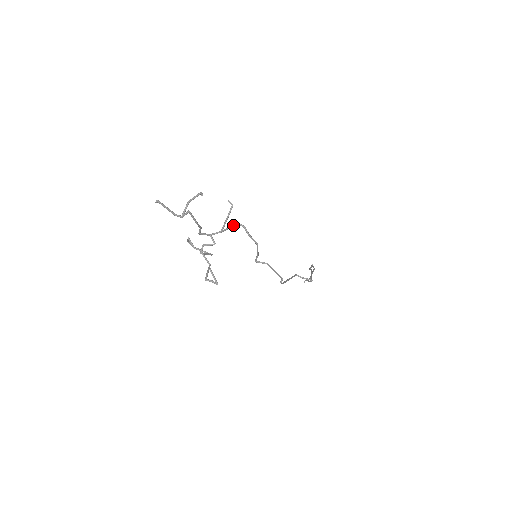
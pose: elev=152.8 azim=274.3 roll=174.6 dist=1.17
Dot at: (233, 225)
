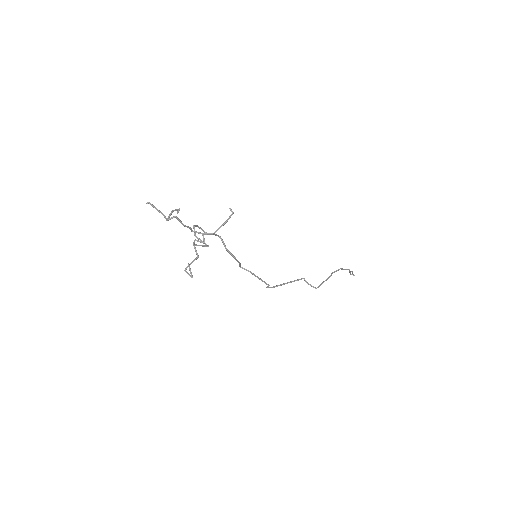
Dot at: (217, 235)
